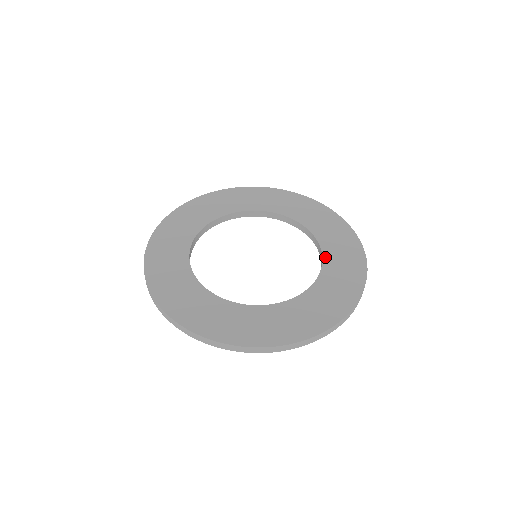
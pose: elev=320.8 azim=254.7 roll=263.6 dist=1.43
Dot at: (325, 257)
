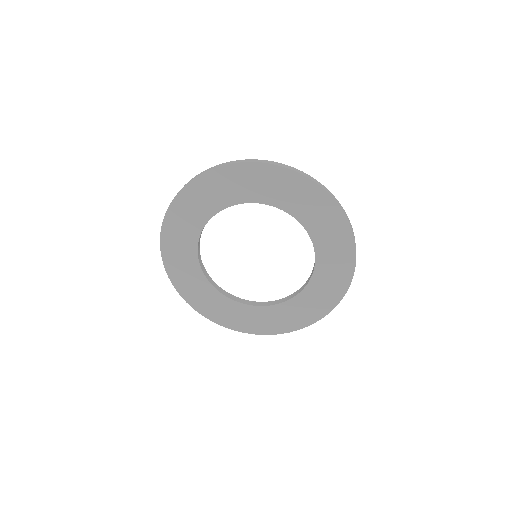
Dot at: (309, 285)
